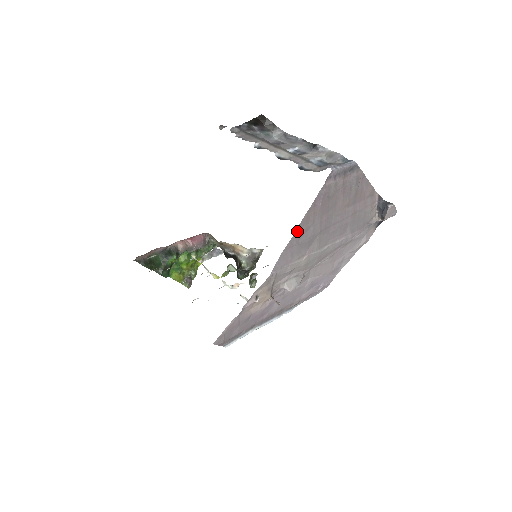
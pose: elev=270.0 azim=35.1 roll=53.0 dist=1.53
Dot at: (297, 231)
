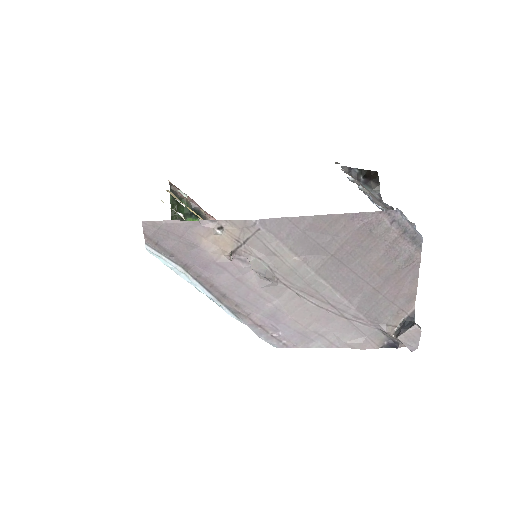
Dot at: (315, 218)
